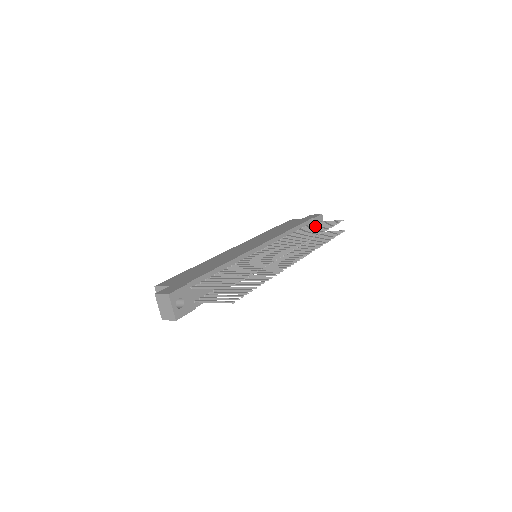
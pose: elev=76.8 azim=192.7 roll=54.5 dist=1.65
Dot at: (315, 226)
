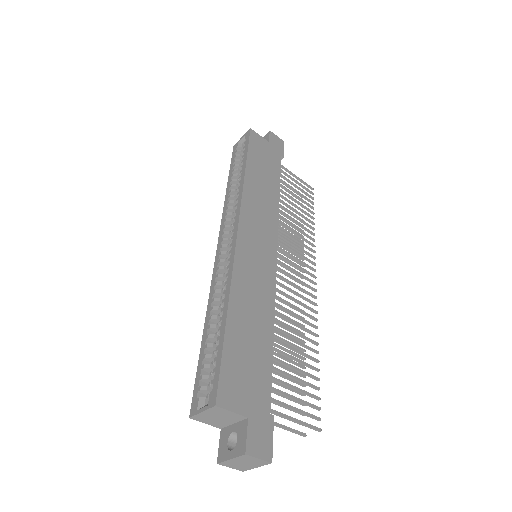
Dot at: (292, 188)
